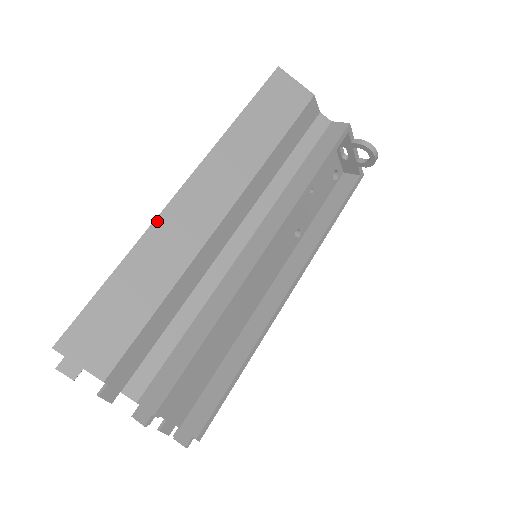
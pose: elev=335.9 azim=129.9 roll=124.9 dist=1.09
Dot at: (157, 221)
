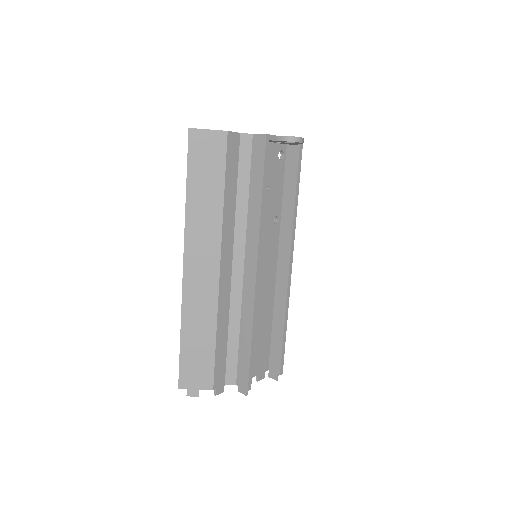
Dot at: (183, 296)
